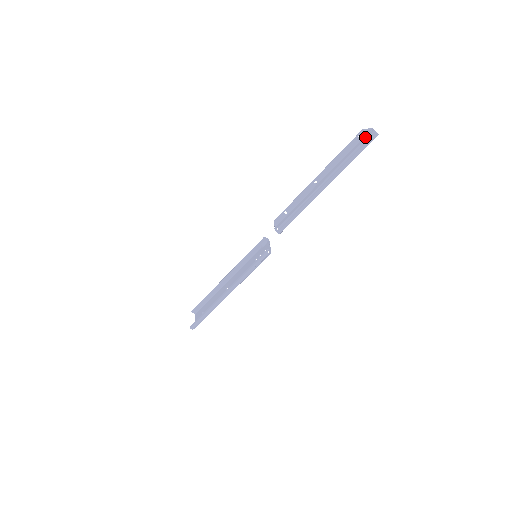
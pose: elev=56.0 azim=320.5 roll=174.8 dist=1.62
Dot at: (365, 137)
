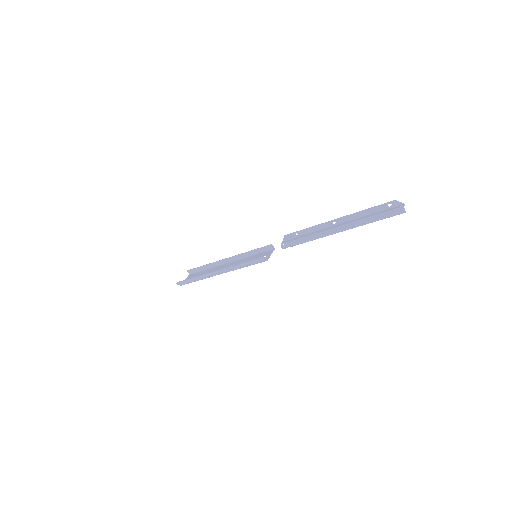
Dot at: (394, 208)
